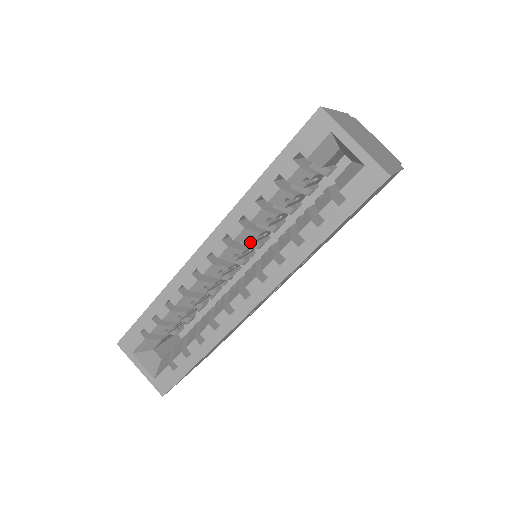
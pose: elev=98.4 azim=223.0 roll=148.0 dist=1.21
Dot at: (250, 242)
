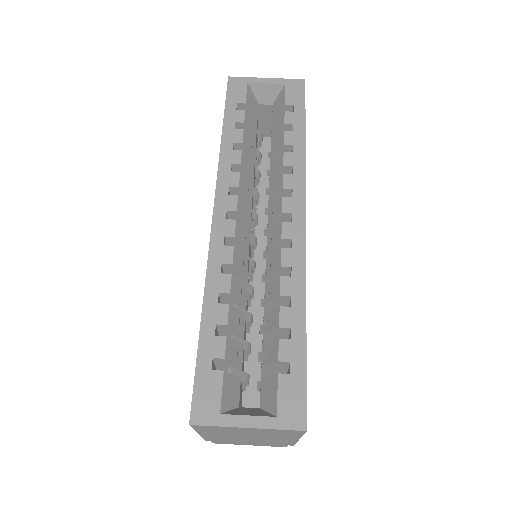
Dot at: (250, 196)
